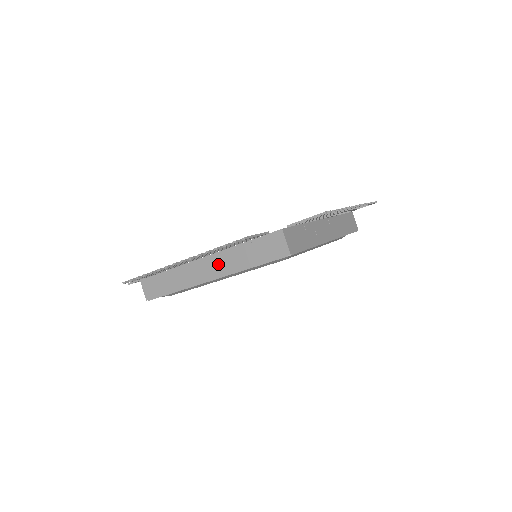
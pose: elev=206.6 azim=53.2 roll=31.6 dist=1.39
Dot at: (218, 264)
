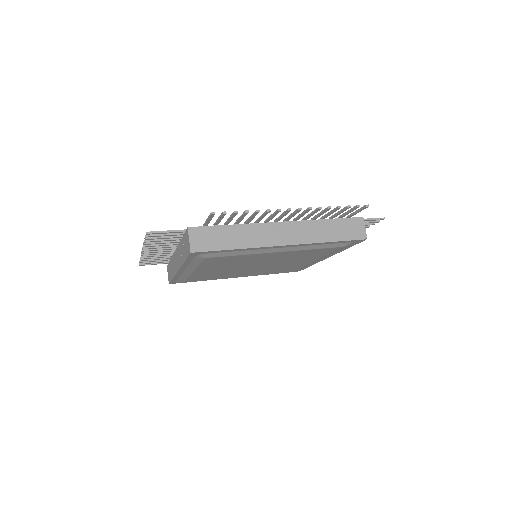
Dot at: (297, 231)
